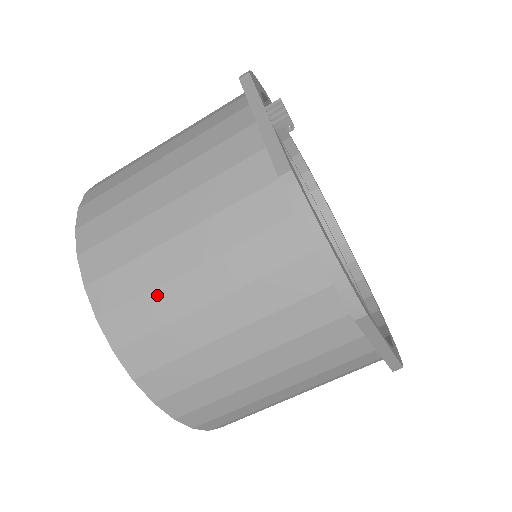
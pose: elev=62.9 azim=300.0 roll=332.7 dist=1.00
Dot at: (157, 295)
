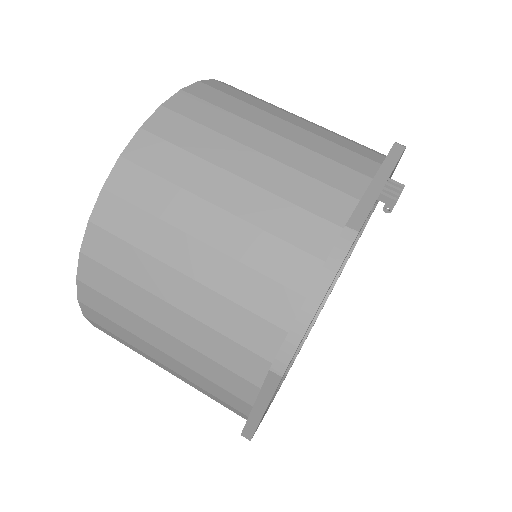
Dot at: (176, 192)
